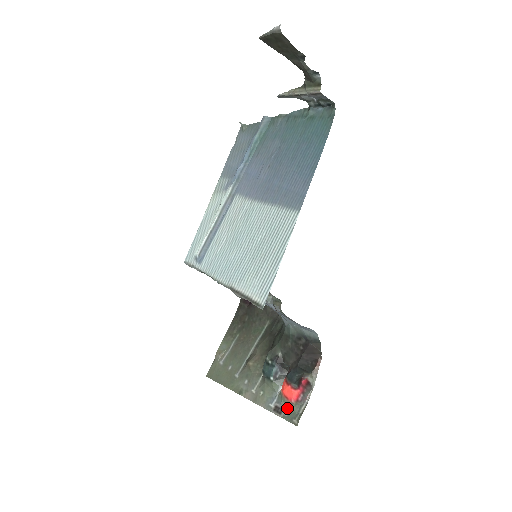
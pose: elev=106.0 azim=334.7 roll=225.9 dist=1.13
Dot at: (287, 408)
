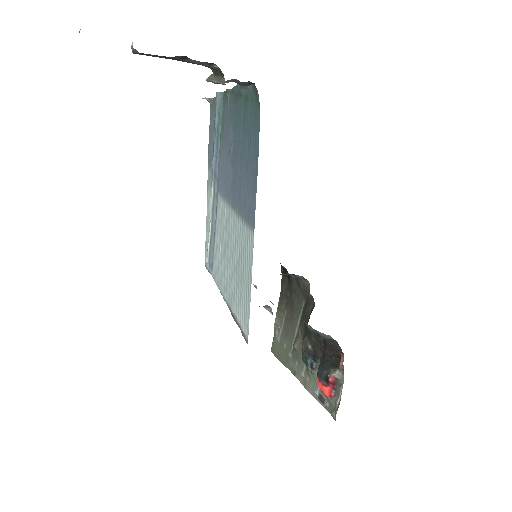
Dot at: (327, 399)
